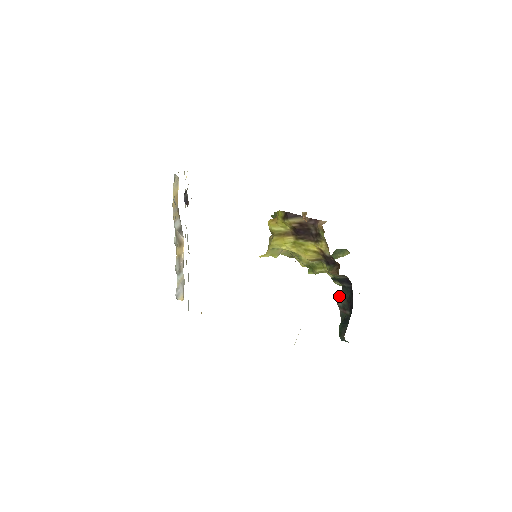
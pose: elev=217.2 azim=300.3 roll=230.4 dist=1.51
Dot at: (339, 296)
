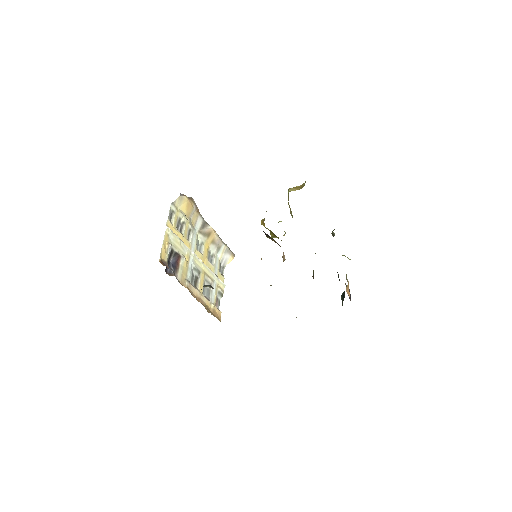
Dot at: (338, 274)
